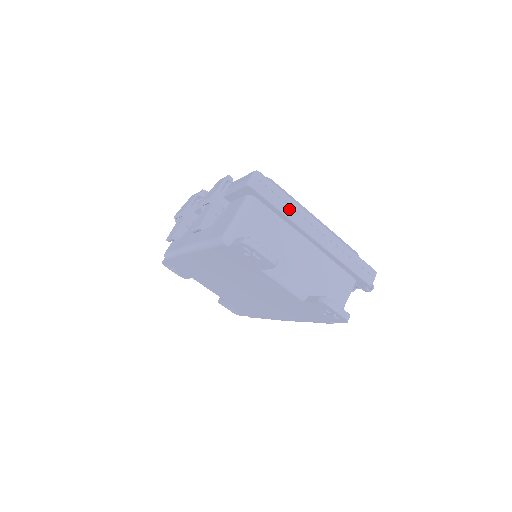
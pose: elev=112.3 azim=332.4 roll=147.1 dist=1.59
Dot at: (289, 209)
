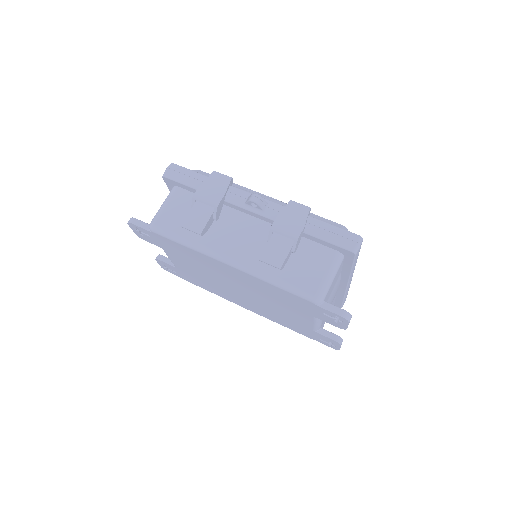
Dot at: (354, 266)
